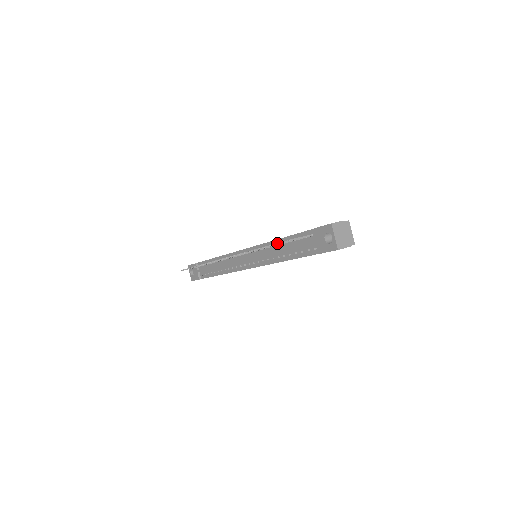
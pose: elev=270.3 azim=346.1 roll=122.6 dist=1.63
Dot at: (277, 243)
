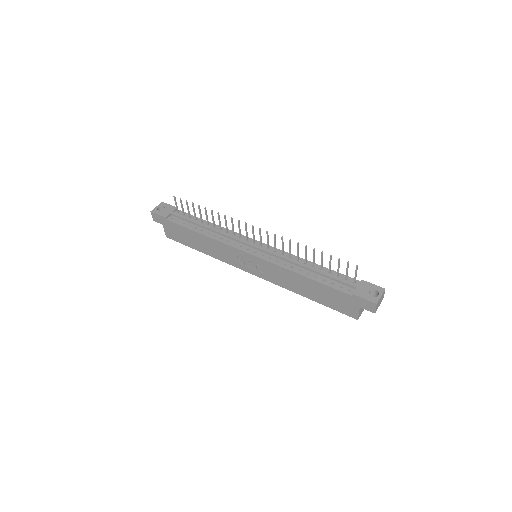
Dot at: occluded
